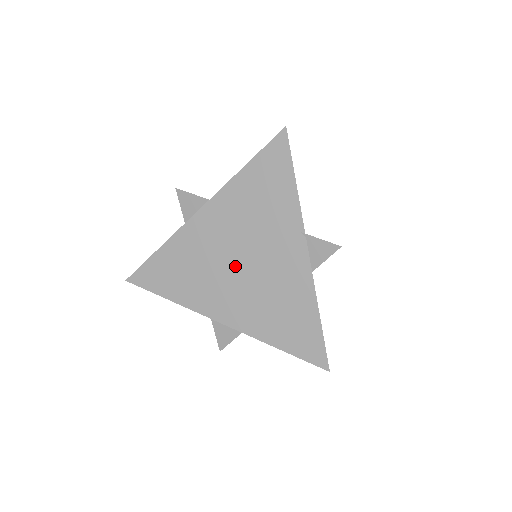
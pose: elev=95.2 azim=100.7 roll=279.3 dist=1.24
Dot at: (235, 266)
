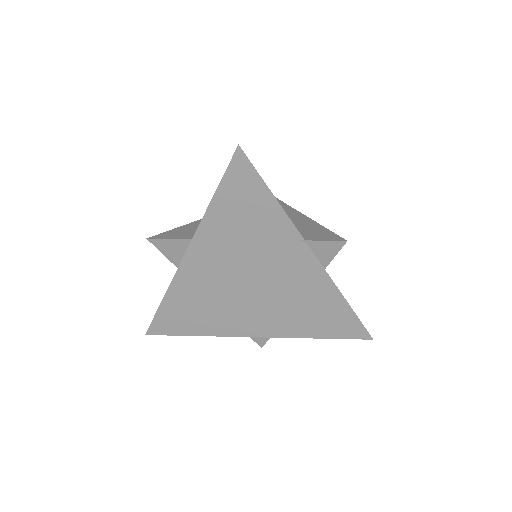
Dot at: (246, 290)
